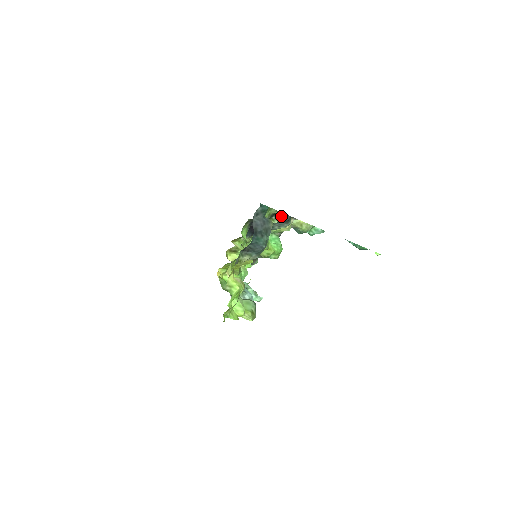
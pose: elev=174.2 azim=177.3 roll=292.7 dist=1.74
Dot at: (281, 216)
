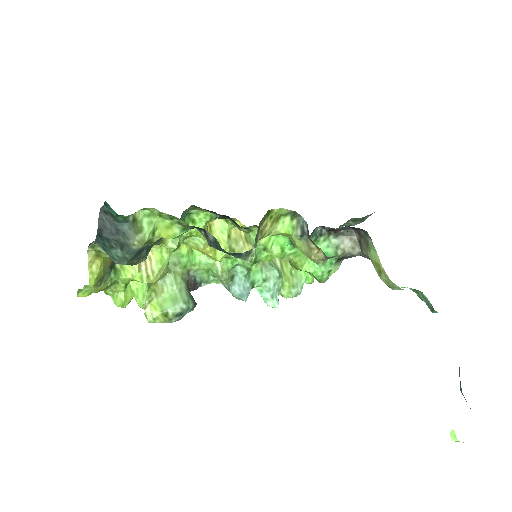
Dot at: (214, 239)
